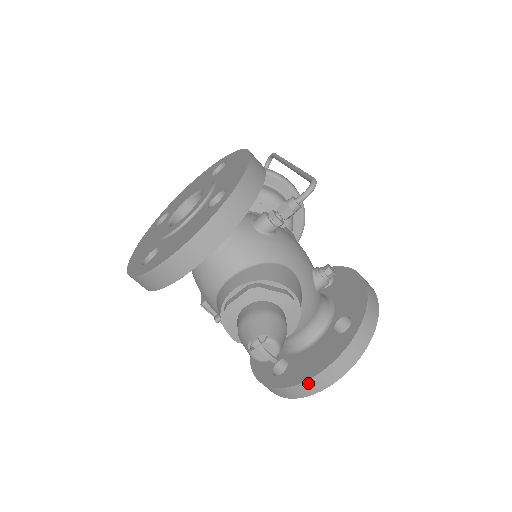
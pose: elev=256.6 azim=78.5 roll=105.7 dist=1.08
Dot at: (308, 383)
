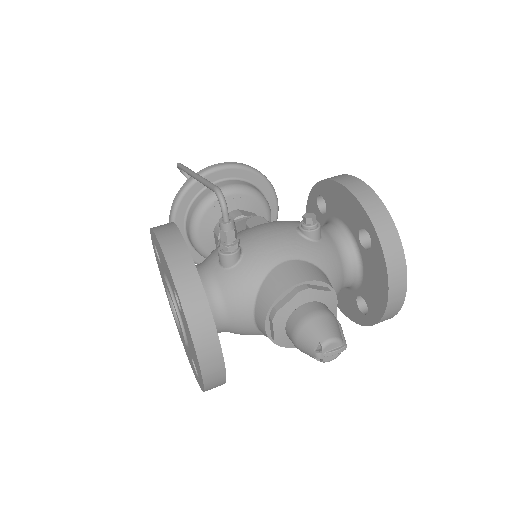
Dot at: (390, 305)
